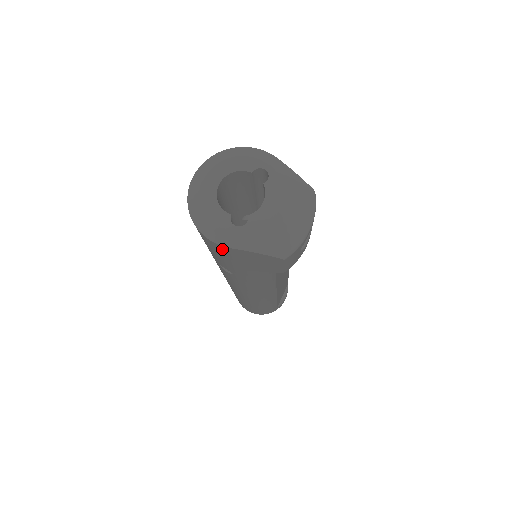
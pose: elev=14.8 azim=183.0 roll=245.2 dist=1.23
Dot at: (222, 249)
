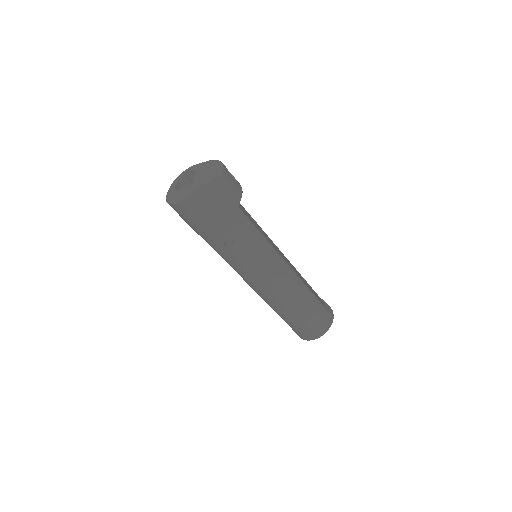
Dot at: (197, 199)
